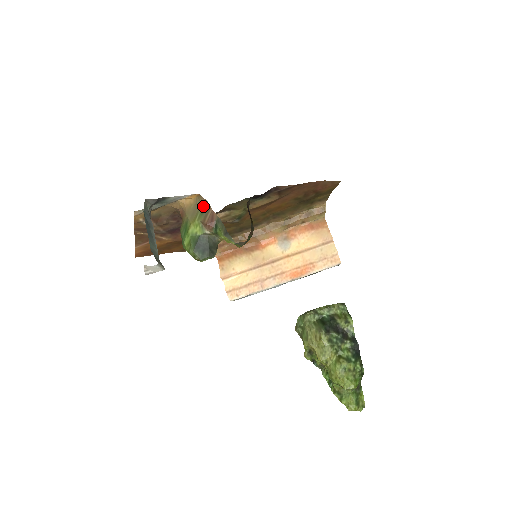
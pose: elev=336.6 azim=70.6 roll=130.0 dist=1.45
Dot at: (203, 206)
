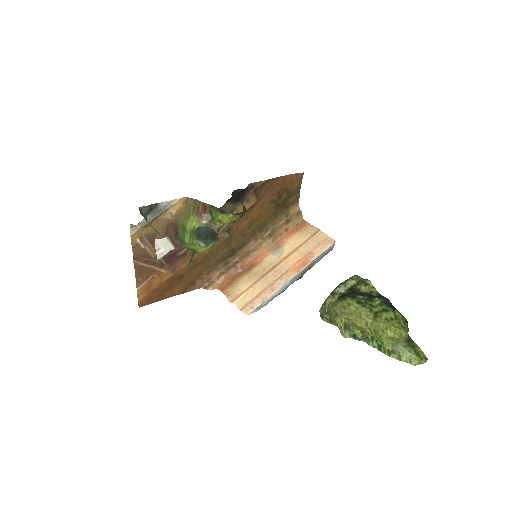
Dot at: (193, 204)
